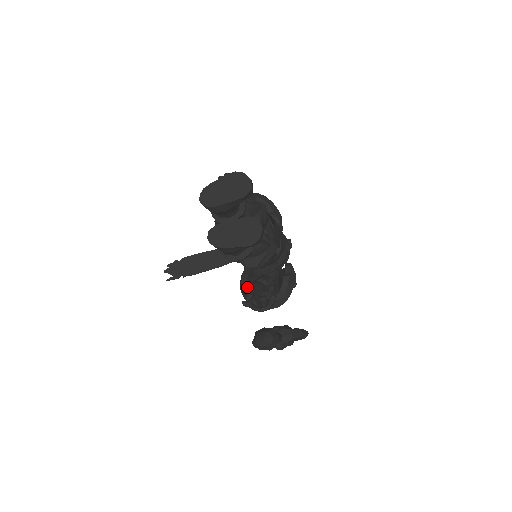
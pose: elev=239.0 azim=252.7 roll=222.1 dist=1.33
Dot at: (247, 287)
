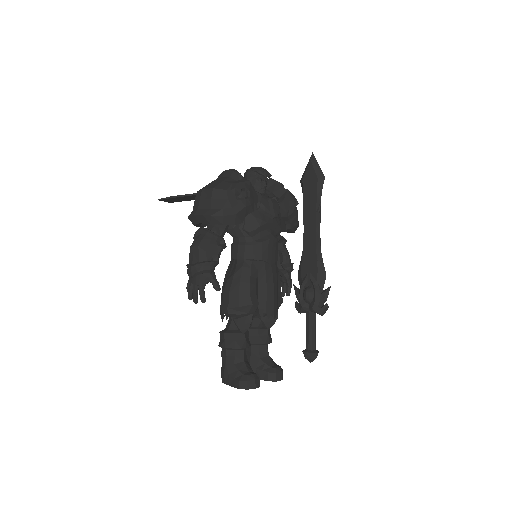
Dot at: occluded
